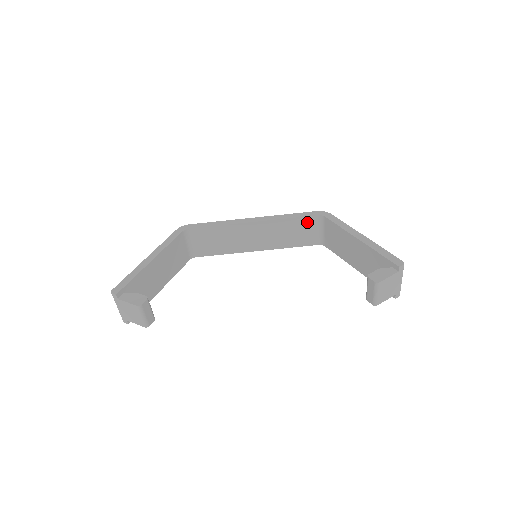
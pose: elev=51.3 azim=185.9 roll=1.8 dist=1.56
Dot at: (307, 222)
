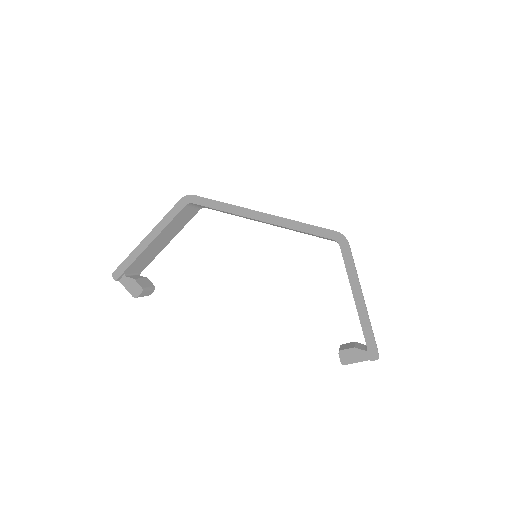
Dot at: occluded
